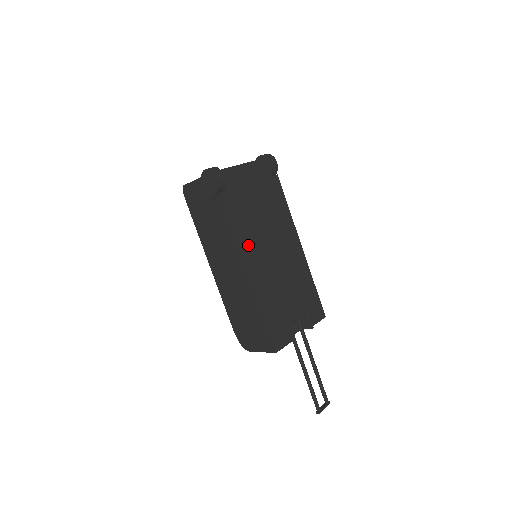
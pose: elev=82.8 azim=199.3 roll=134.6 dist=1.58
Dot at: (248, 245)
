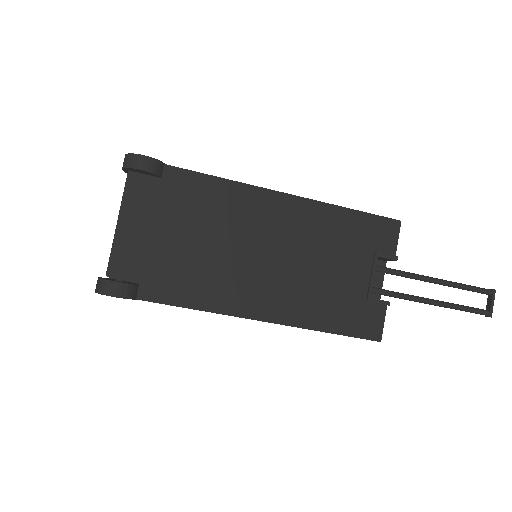
Dot at: (230, 296)
